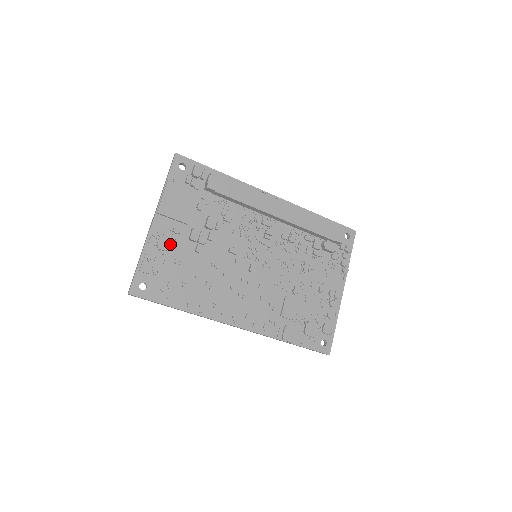
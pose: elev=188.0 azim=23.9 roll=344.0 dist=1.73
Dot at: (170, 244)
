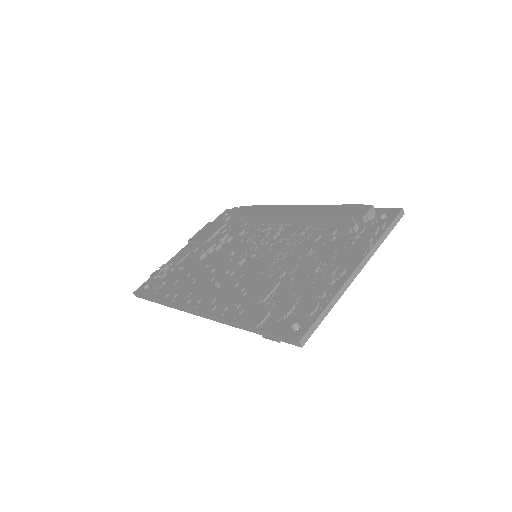
Dot at: (183, 258)
